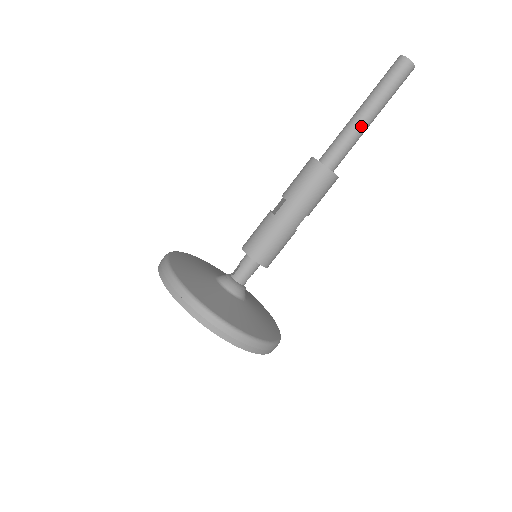
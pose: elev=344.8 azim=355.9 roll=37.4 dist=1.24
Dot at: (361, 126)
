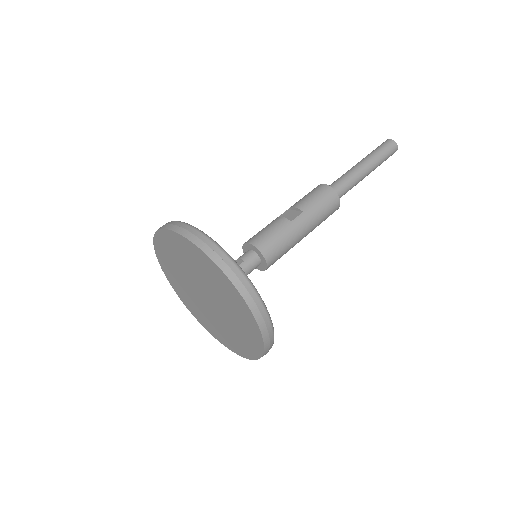
Dot at: (362, 177)
